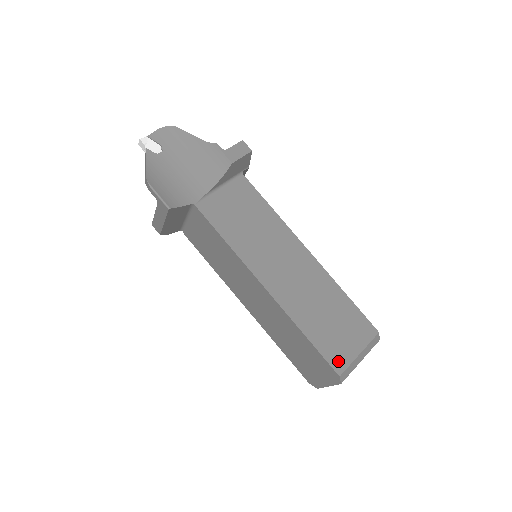
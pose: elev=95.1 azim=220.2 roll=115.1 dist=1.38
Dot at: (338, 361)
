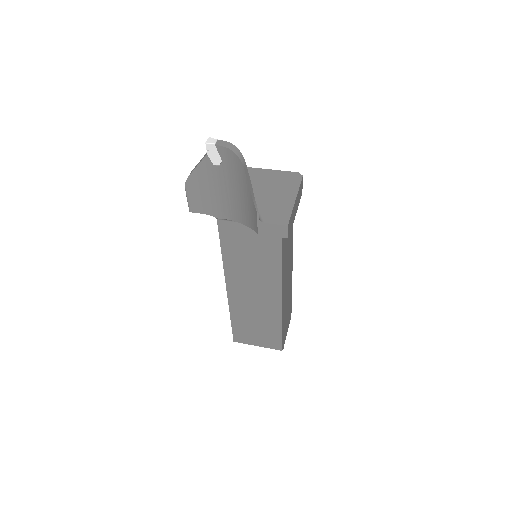
Dot at: (240, 338)
